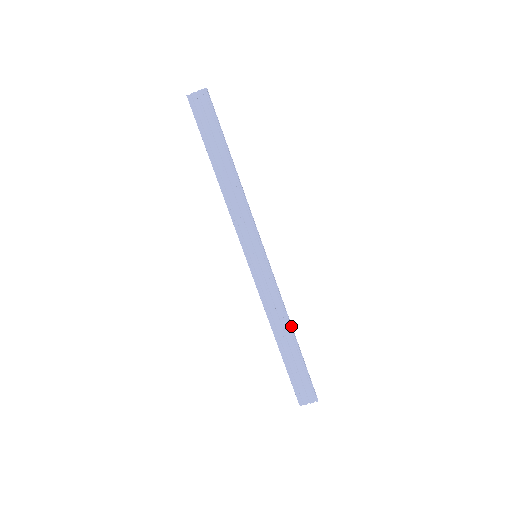
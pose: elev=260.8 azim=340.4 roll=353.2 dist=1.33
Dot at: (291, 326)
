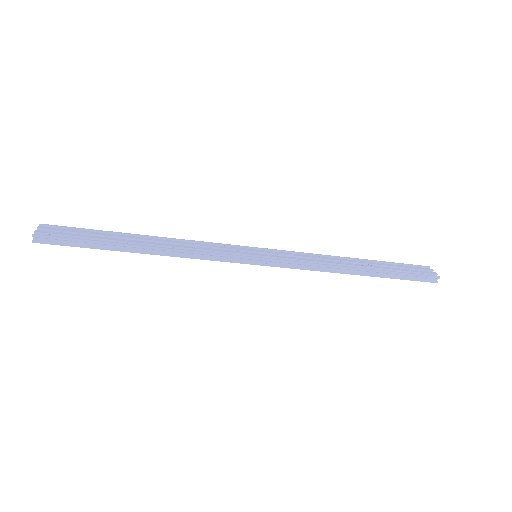
Dot at: (351, 270)
